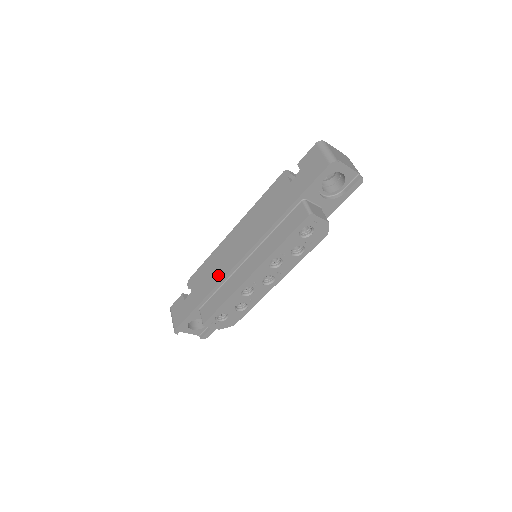
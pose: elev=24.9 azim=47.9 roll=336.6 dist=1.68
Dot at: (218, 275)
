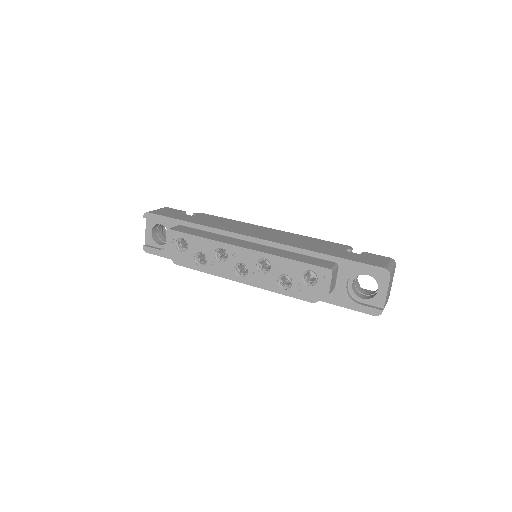
Dot at: (224, 227)
